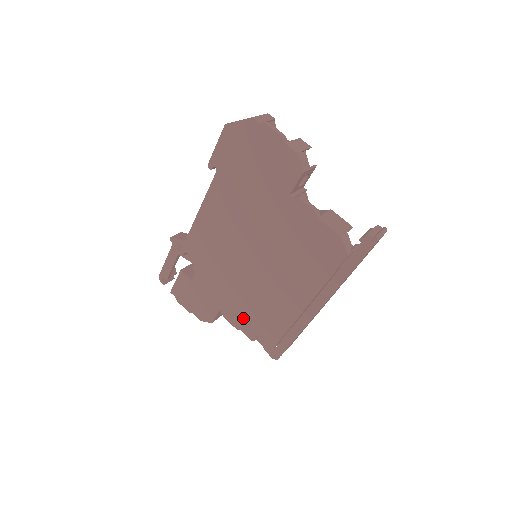
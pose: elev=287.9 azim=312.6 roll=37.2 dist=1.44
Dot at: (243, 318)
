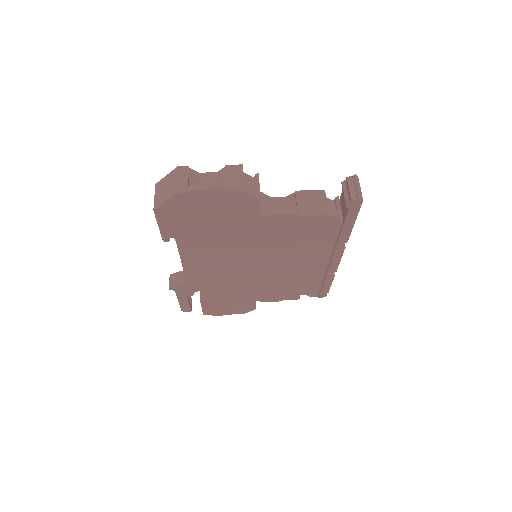
Dot at: (280, 294)
